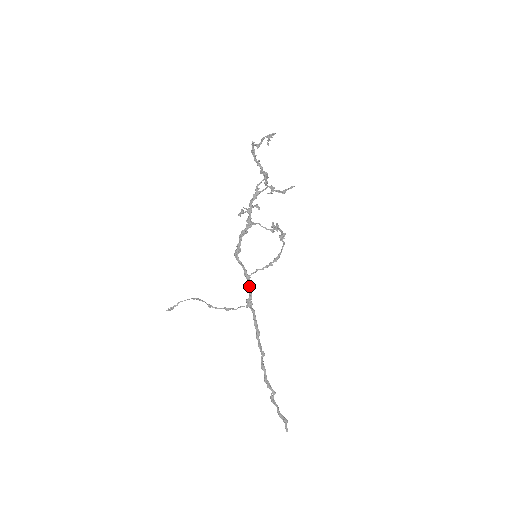
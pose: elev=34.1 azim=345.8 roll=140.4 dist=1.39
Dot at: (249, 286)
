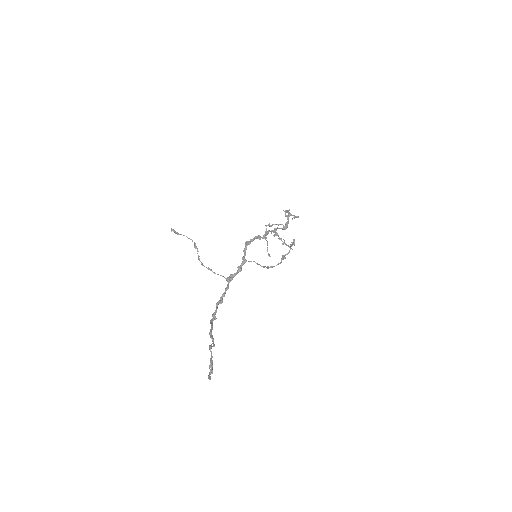
Dot at: (241, 266)
